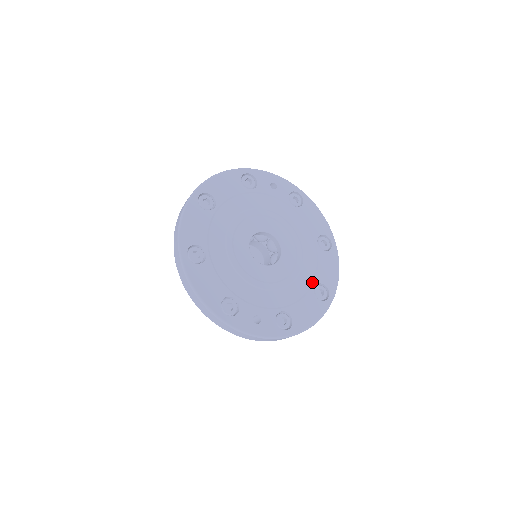
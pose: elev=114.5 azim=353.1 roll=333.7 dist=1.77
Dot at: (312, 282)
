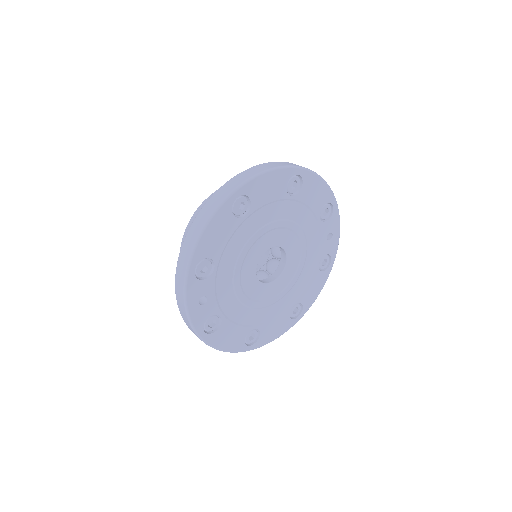
Dot at: (258, 324)
